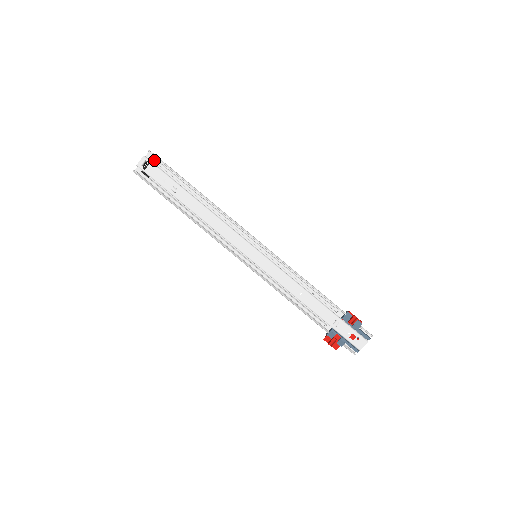
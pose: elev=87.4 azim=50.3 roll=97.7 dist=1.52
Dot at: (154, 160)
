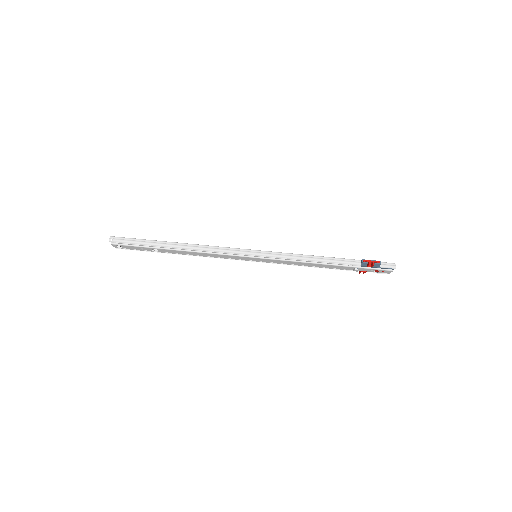
Dot at: (120, 244)
